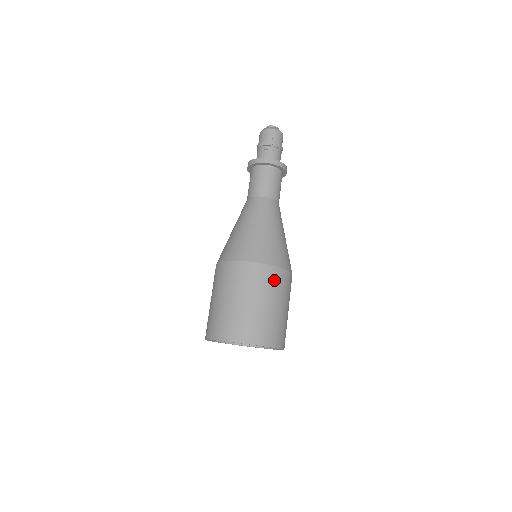
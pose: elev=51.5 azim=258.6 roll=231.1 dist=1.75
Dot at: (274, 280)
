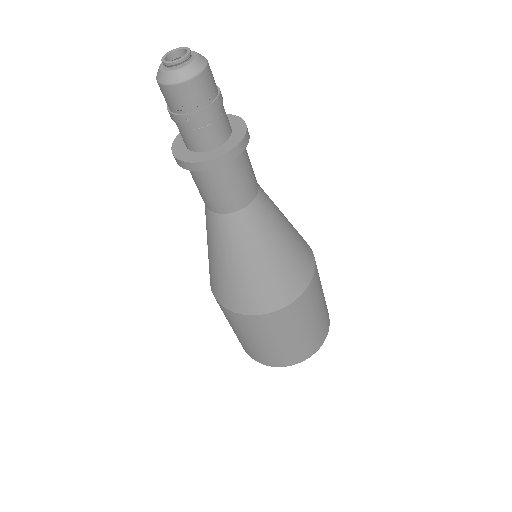
Dot at: (278, 322)
